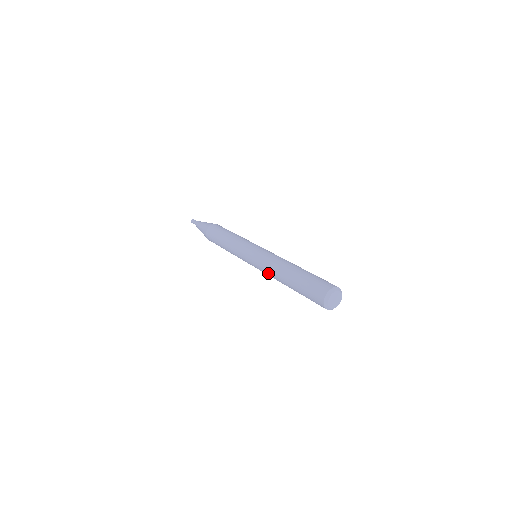
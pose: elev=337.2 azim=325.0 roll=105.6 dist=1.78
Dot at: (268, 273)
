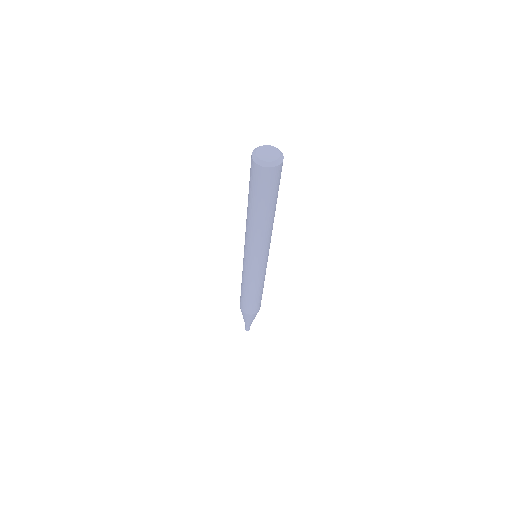
Dot at: (254, 240)
